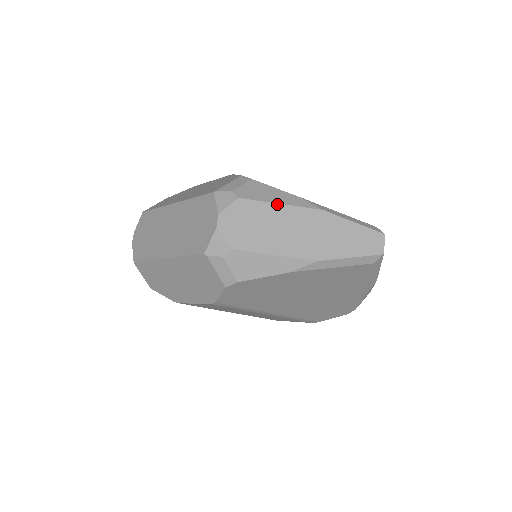
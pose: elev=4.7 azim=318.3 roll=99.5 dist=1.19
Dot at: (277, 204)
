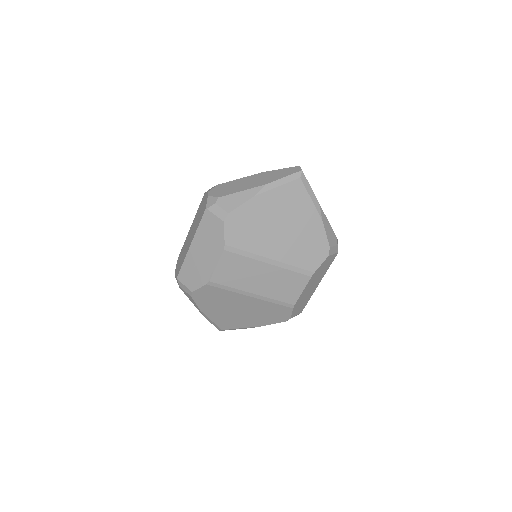
Dot at: (238, 179)
